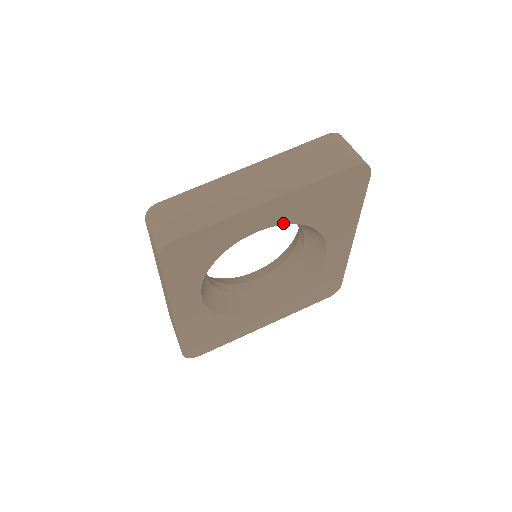
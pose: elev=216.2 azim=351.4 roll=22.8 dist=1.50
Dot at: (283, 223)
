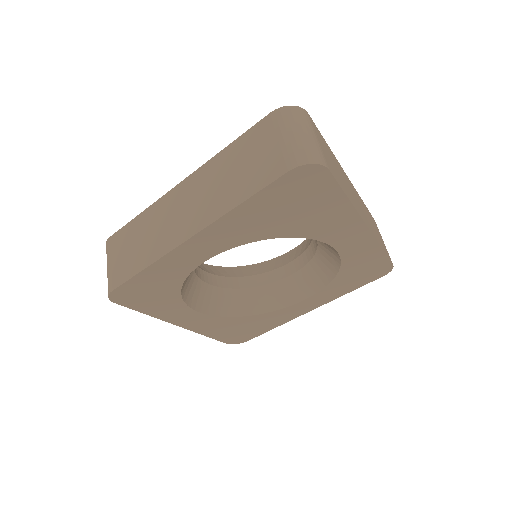
Dot at: (235, 245)
